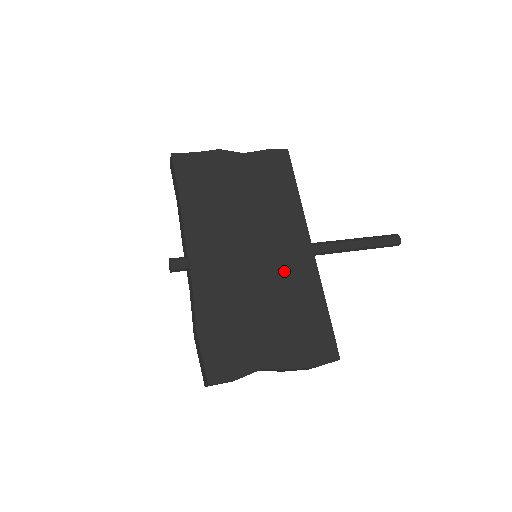
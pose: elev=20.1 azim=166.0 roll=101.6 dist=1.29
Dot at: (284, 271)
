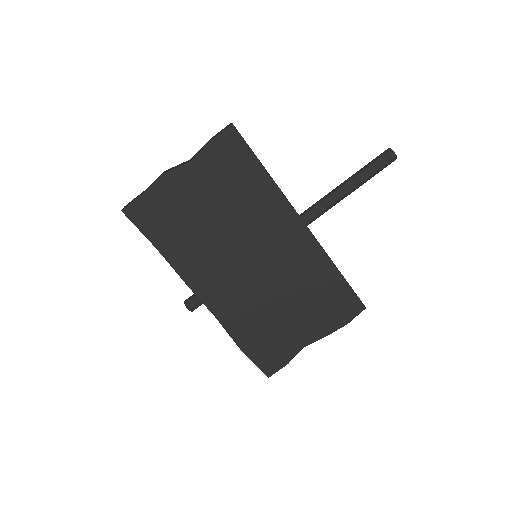
Dot at: (288, 263)
